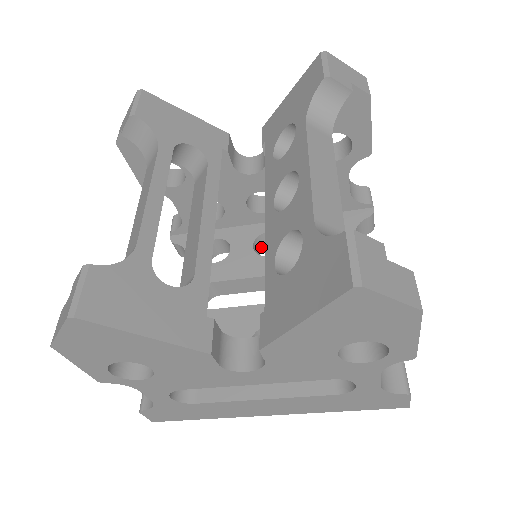
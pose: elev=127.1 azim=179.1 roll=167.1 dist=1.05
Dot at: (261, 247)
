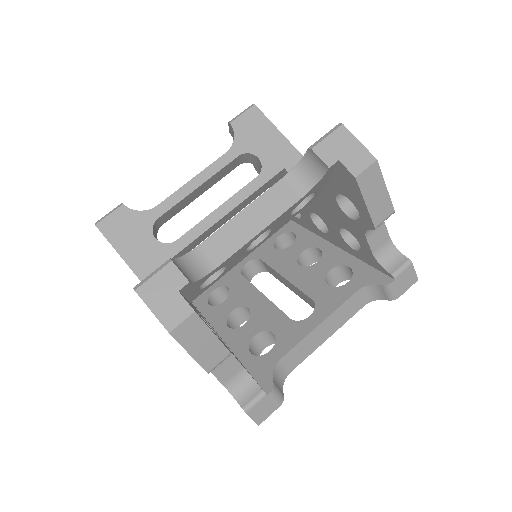
Dot at: (317, 257)
